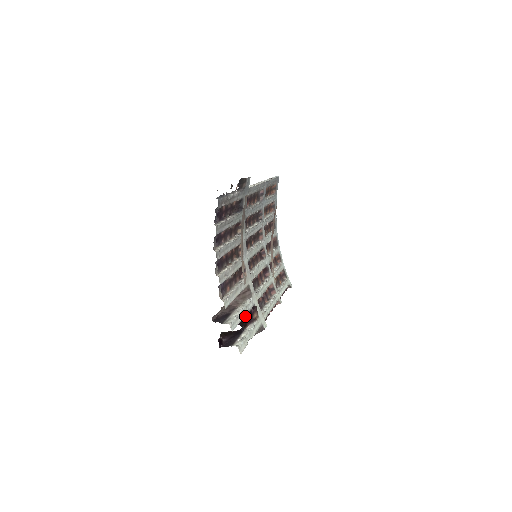
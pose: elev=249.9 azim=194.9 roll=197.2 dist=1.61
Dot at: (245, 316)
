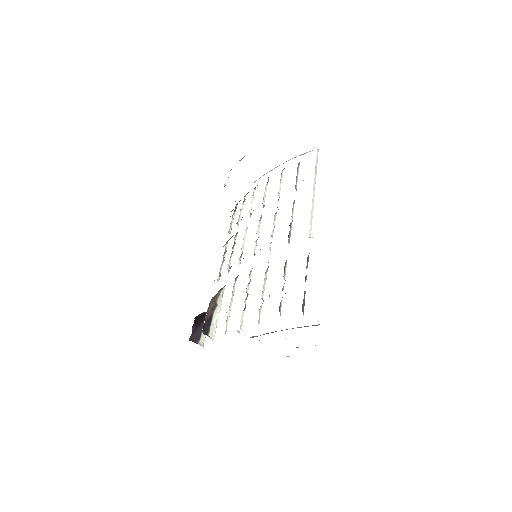
Dot at: occluded
